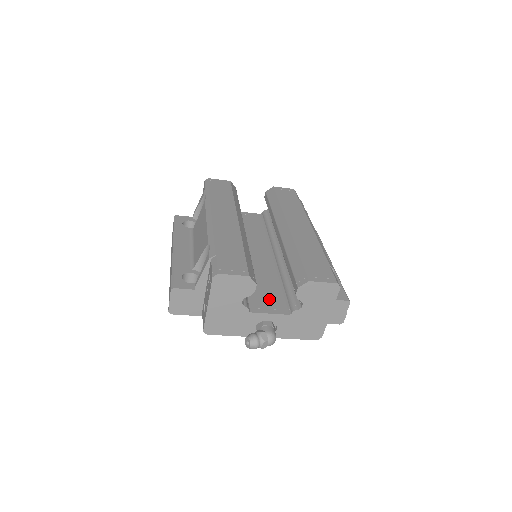
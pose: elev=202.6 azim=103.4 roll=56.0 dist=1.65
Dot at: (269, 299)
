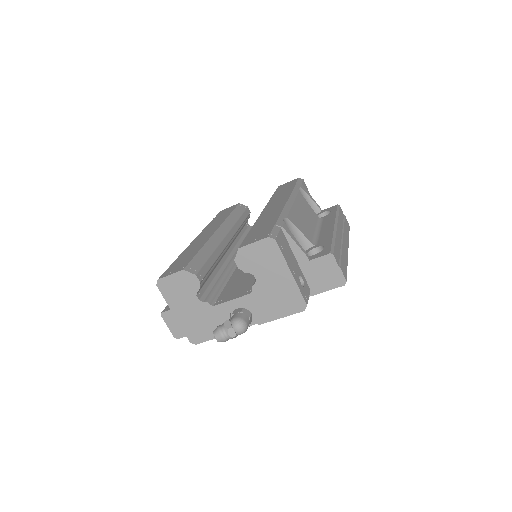
Dot at: (240, 287)
